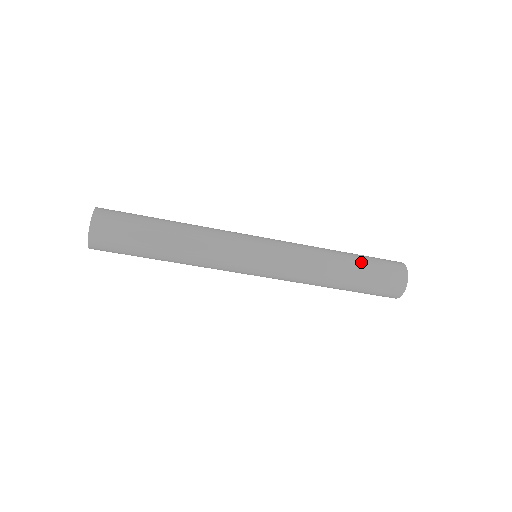
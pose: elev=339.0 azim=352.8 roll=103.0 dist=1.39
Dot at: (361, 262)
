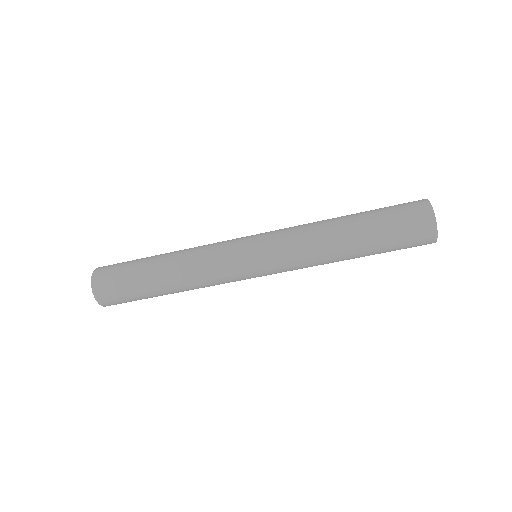
Dot at: (373, 240)
